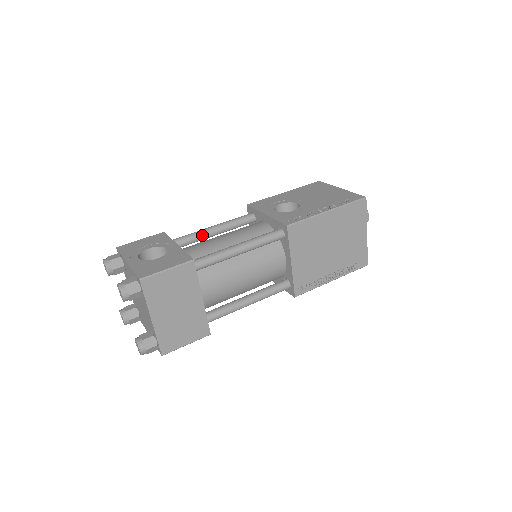
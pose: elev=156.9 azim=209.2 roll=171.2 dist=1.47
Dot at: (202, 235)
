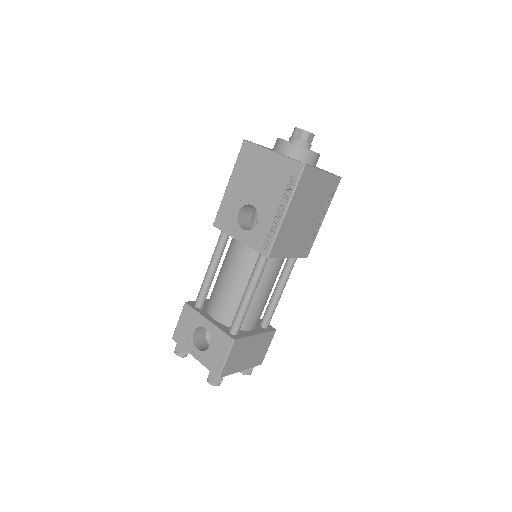
Dot at: (210, 282)
